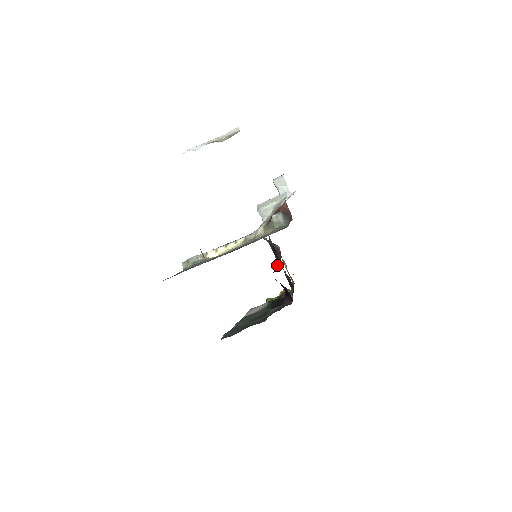
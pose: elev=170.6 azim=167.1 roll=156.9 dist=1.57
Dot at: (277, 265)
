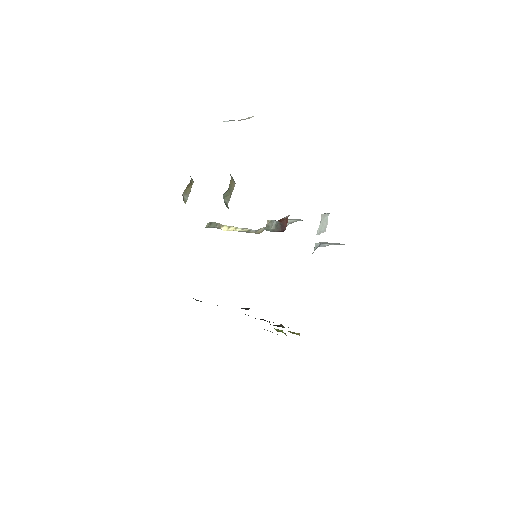
Dot at: occluded
